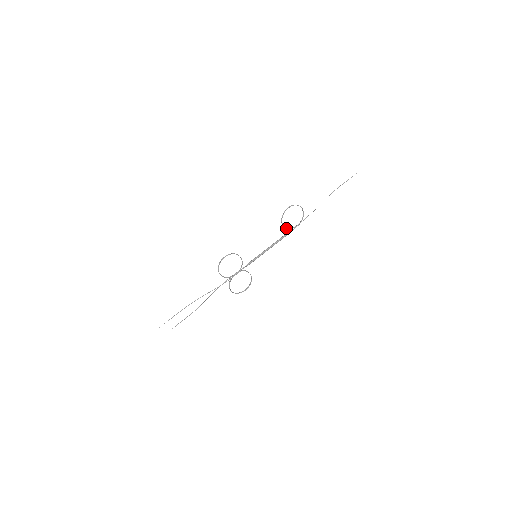
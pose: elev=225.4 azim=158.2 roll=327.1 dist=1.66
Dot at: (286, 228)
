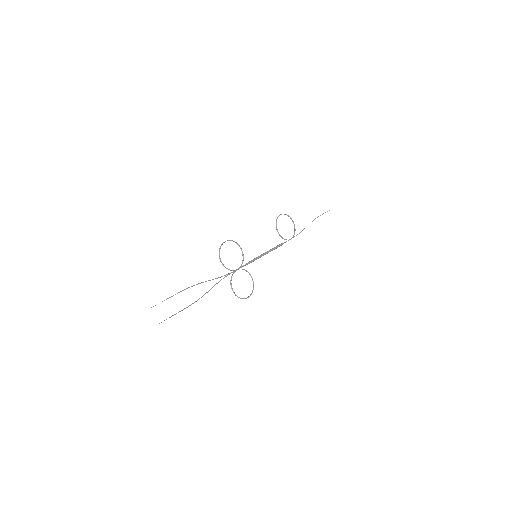
Dot at: (281, 236)
